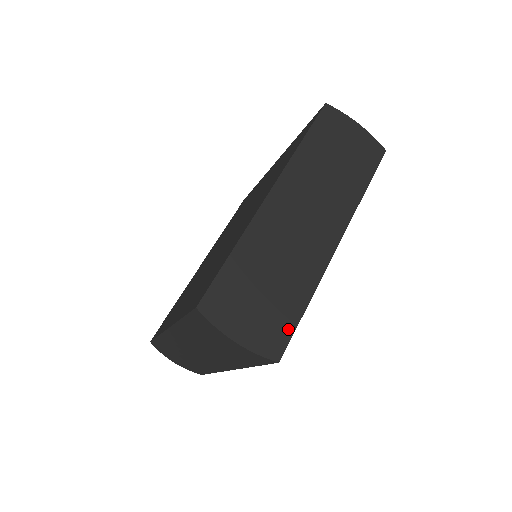
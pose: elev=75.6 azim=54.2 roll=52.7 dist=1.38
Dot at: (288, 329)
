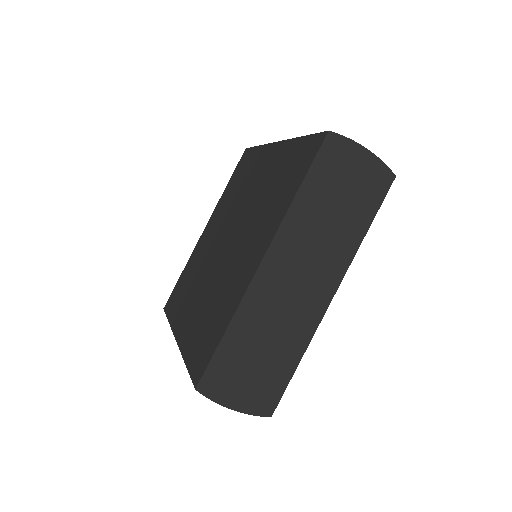
Dot at: (280, 389)
